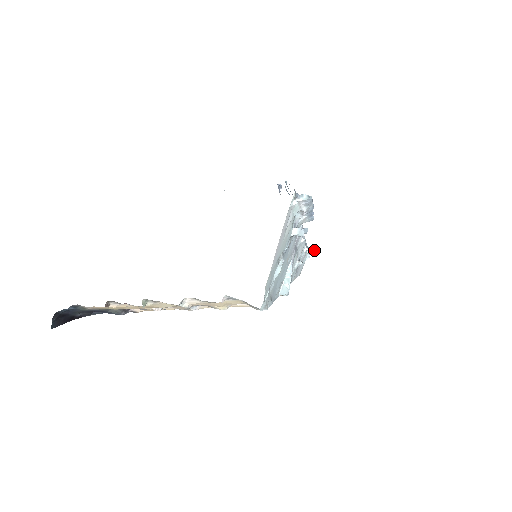
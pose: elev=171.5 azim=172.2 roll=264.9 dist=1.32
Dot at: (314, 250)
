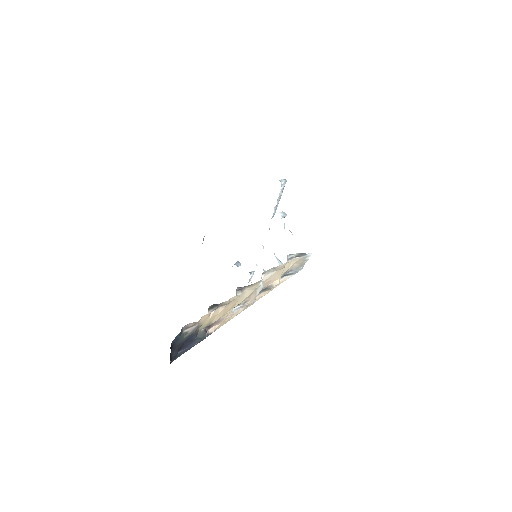
Dot at: (253, 273)
